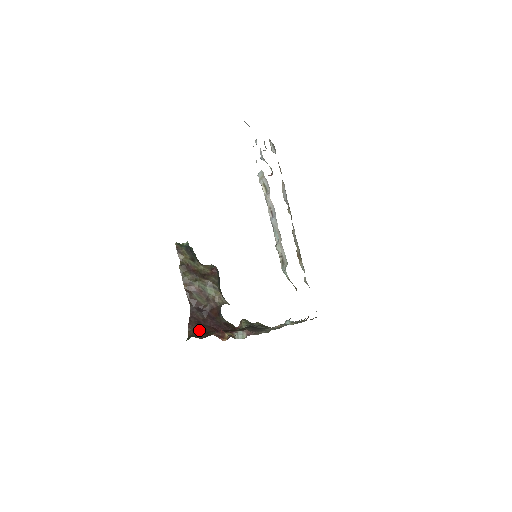
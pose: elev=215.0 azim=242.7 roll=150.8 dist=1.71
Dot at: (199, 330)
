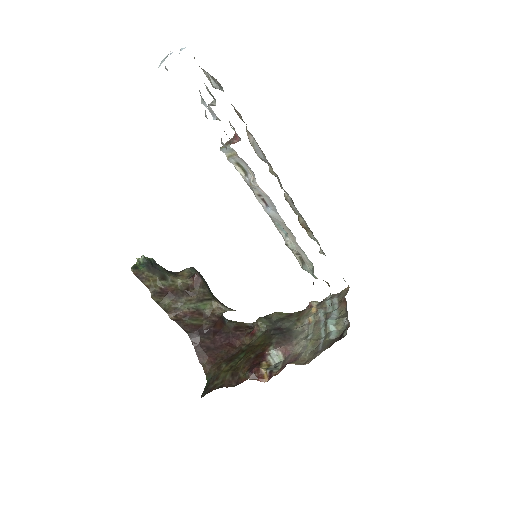
Dot at: (215, 360)
